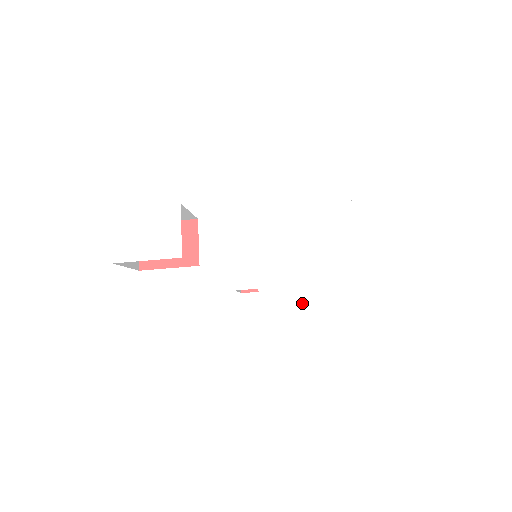
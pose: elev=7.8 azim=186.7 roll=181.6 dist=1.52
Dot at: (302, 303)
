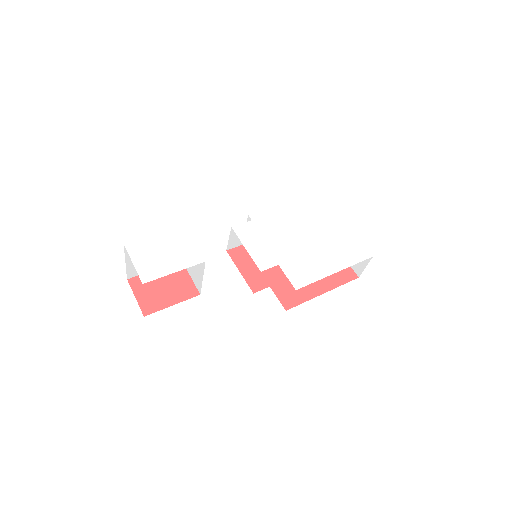
Dot at: (315, 264)
